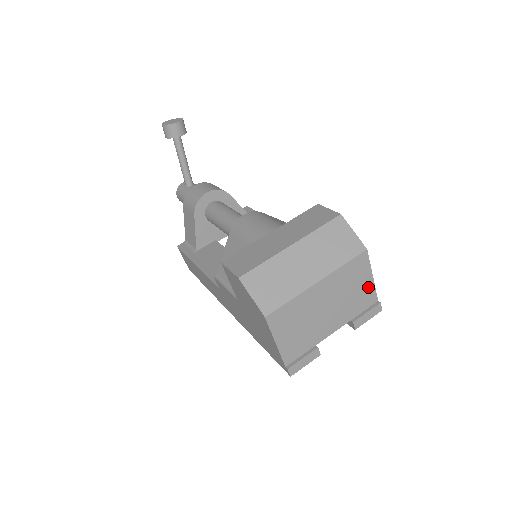
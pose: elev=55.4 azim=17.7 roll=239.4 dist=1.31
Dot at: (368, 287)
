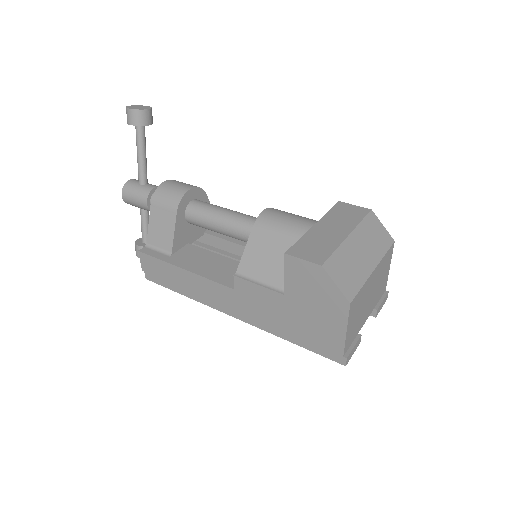
Dot at: (386, 277)
